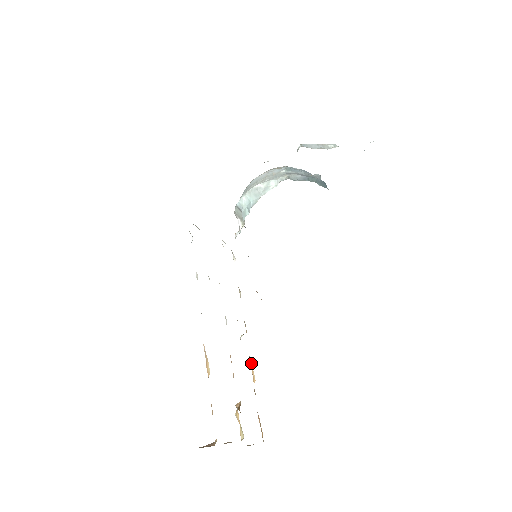
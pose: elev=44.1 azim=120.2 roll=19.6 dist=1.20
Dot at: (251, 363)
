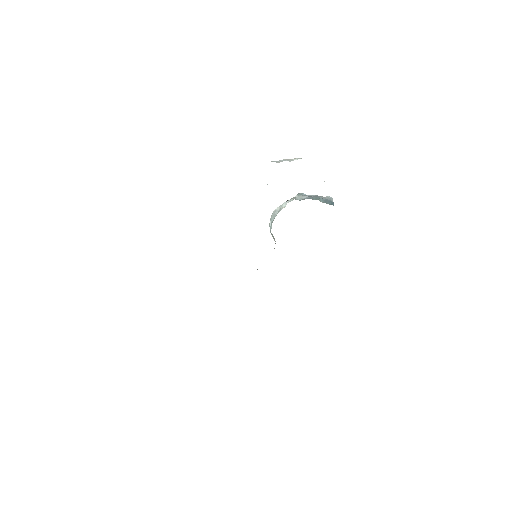
Dot at: occluded
